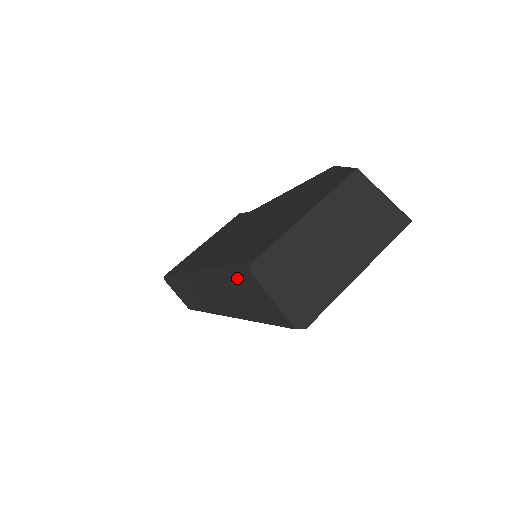
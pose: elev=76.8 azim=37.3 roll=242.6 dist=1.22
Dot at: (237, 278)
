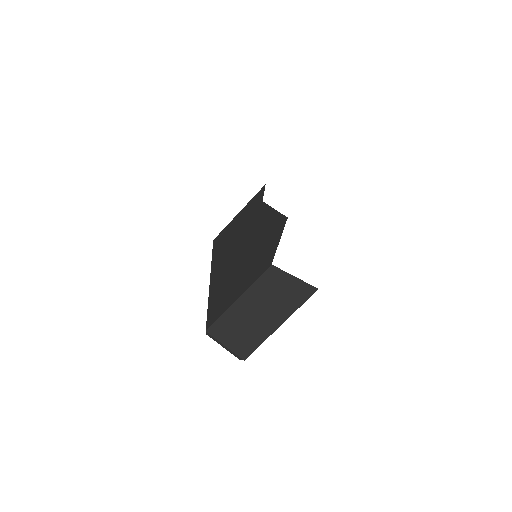
Dot at: occluded
